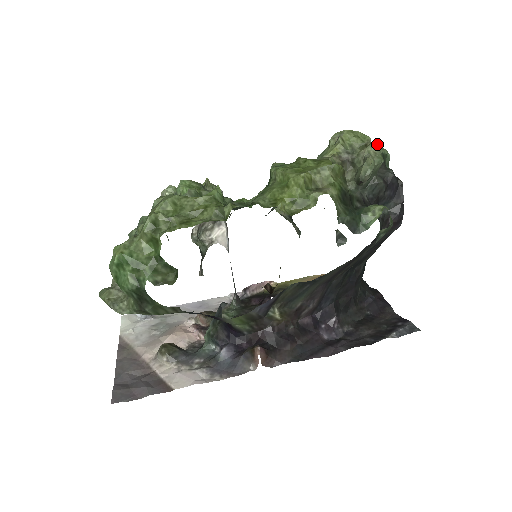
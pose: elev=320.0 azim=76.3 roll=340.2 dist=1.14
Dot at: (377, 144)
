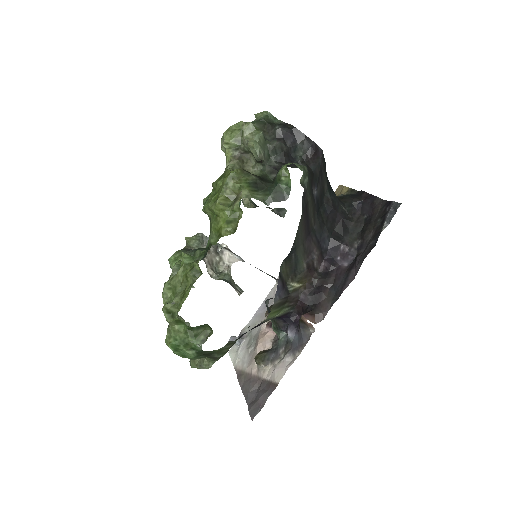
Dot at: (247, 127)
